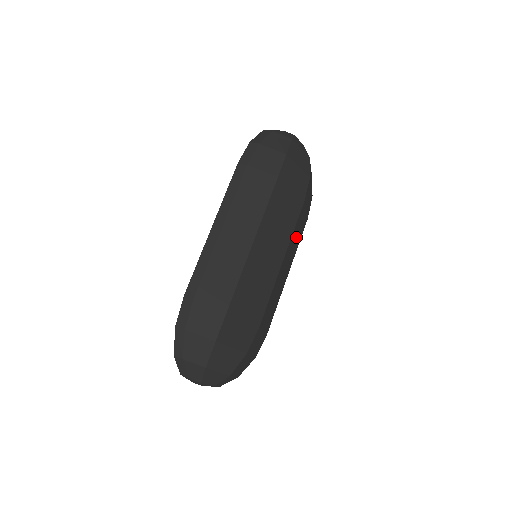
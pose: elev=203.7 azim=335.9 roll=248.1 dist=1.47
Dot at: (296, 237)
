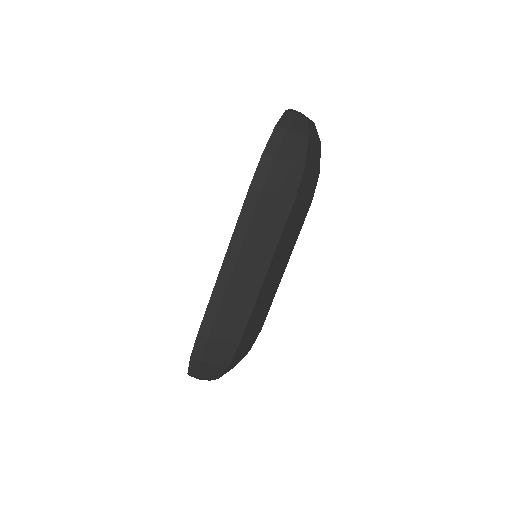
Dot at: occluded
